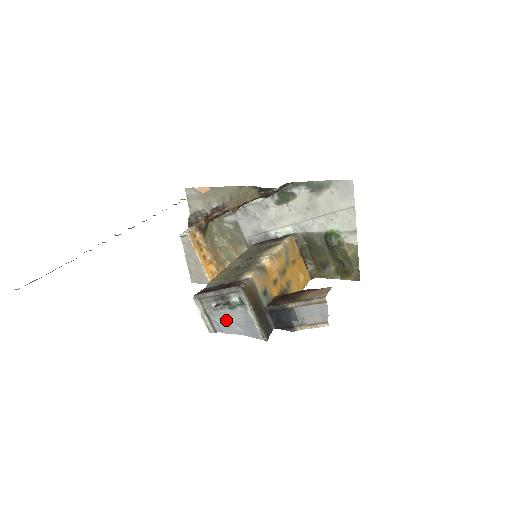
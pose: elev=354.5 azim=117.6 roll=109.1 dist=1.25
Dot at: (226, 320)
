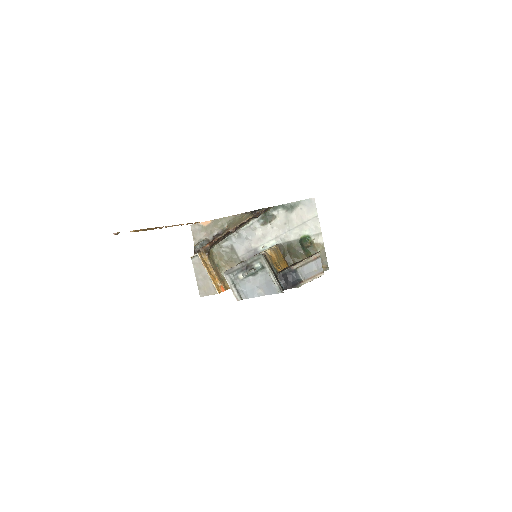
Dot at: (250, 286)
